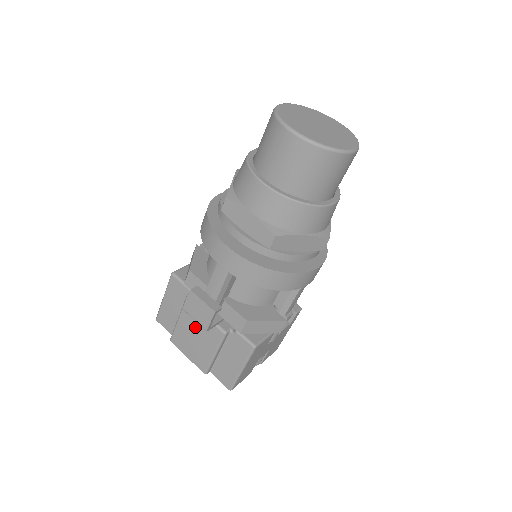
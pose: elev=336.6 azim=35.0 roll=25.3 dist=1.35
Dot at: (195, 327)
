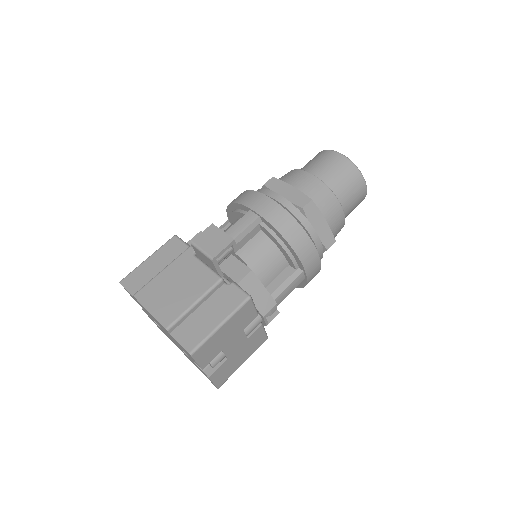
Dot at: (183, 276)
